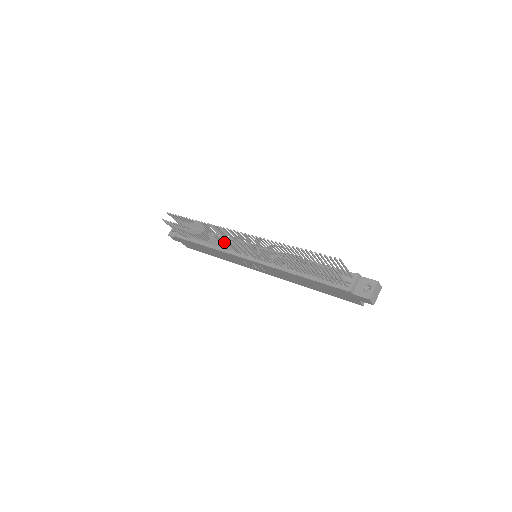
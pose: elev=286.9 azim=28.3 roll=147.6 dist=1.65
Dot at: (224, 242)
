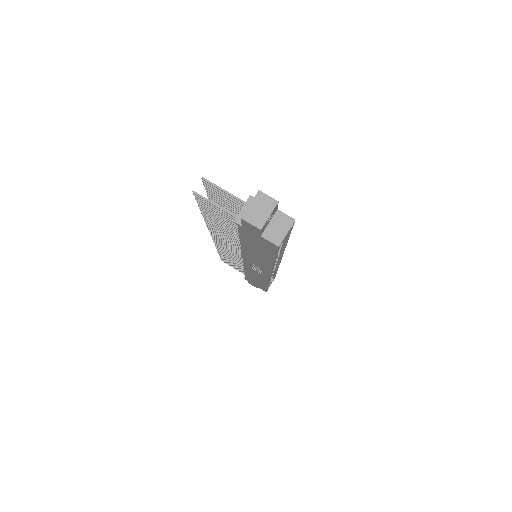
Dot at: occluded
